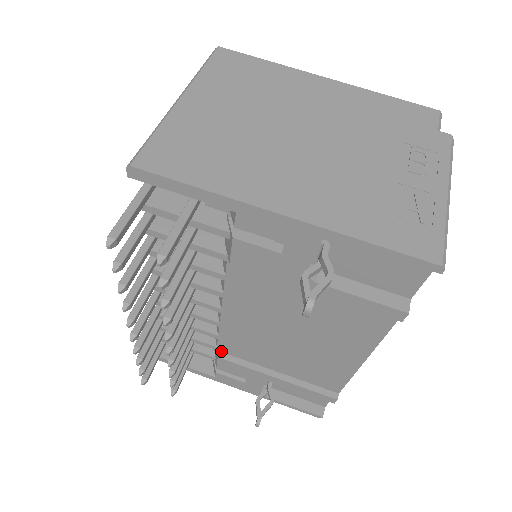
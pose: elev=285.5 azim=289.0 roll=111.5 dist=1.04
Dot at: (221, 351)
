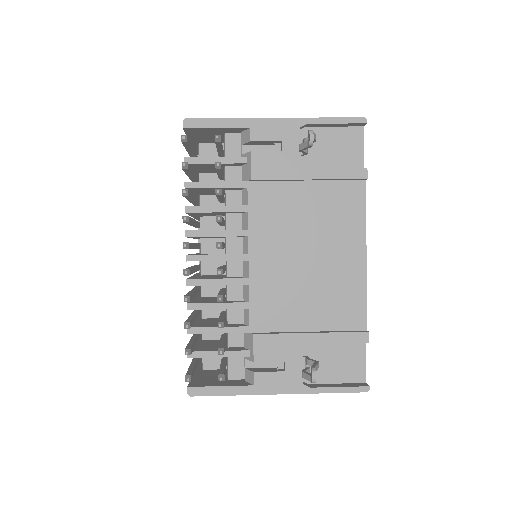
Dot at: (254, 331)
